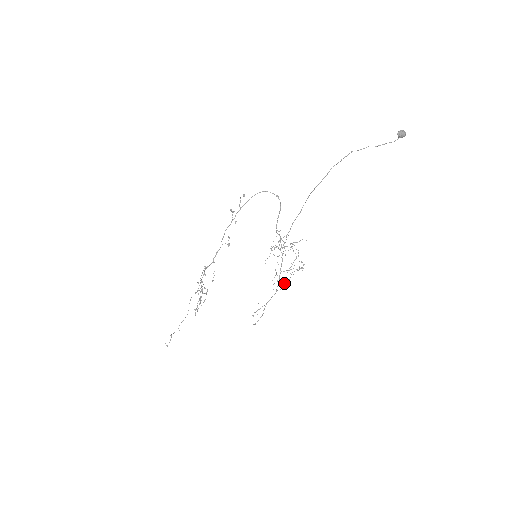
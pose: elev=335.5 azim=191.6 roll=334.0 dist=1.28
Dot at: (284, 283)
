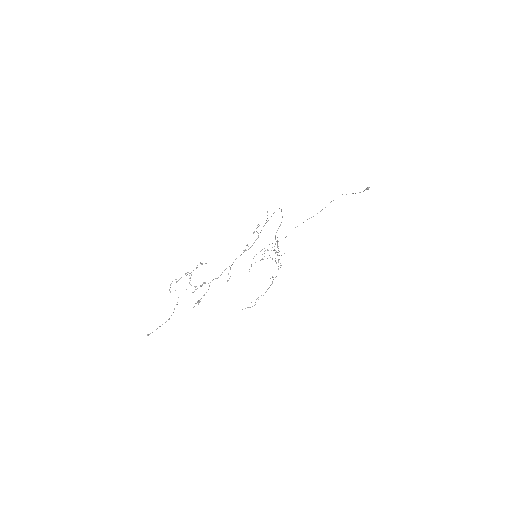
Dot at: occluded
